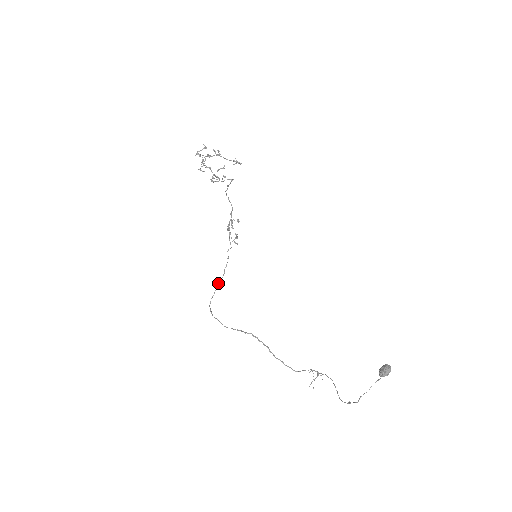
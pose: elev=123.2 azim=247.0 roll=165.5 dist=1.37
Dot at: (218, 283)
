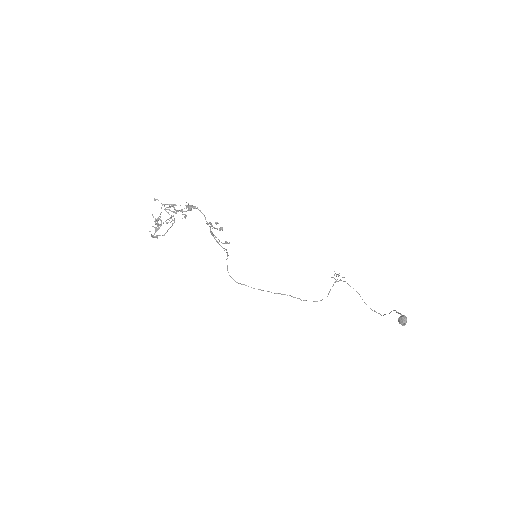
Dot at: occluded
